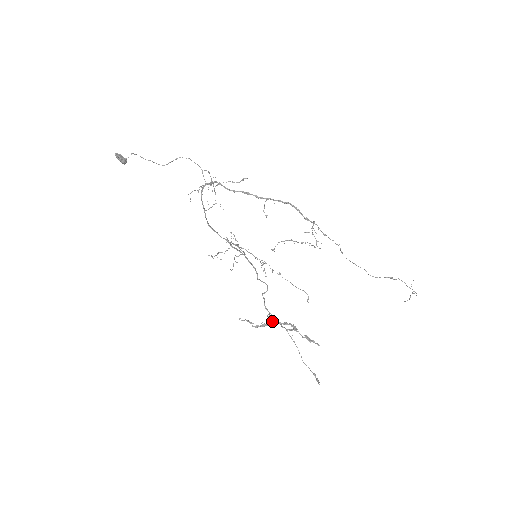
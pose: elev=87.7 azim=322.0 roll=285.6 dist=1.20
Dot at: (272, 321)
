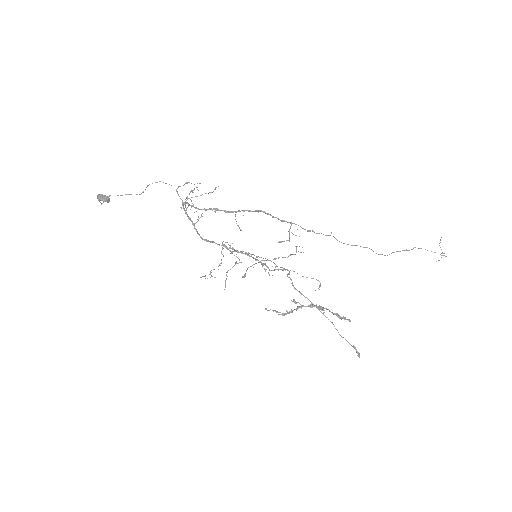
Dot at: (297, 306)
